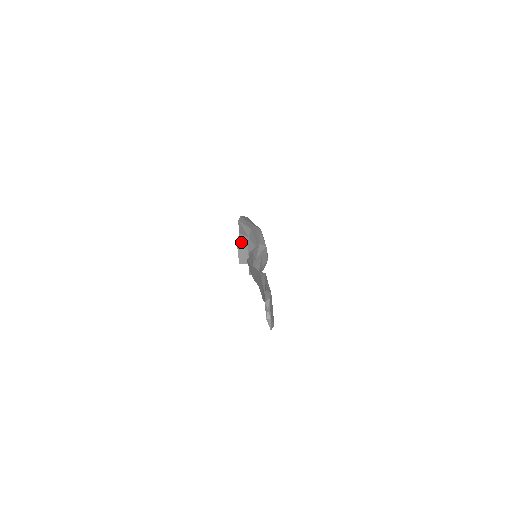
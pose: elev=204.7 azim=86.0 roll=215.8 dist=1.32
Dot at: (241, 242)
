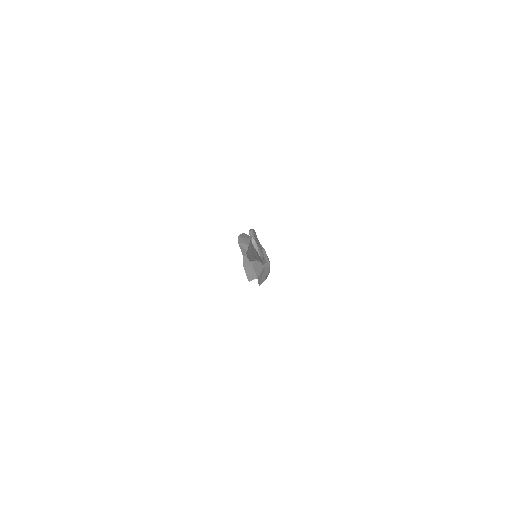
Dot at: (246, 263)
